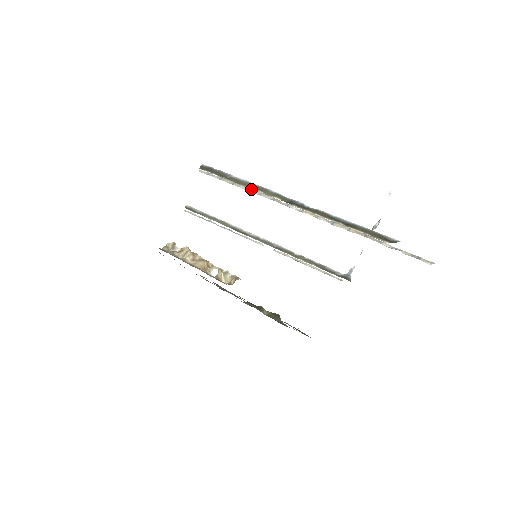
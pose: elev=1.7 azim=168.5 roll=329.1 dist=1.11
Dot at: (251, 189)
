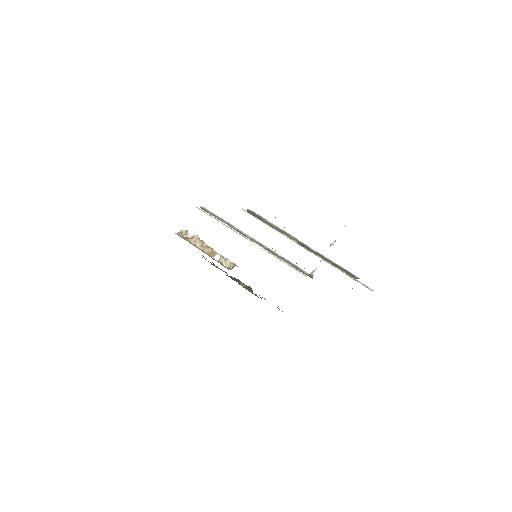
Dot at: occluded
